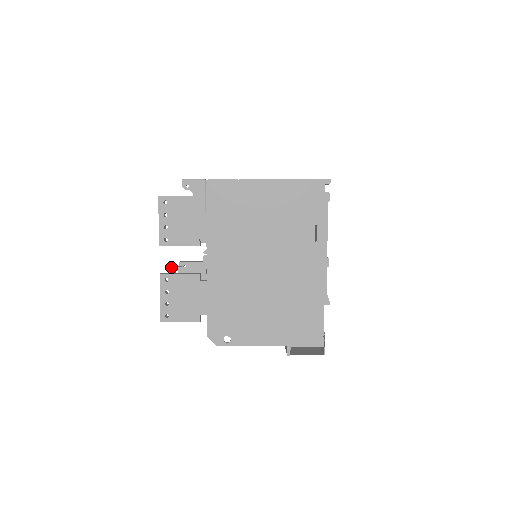
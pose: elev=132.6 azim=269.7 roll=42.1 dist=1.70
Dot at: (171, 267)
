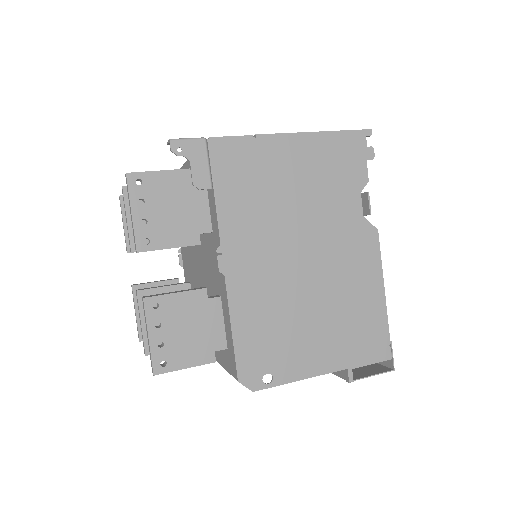
Dot at: (137, 290)
